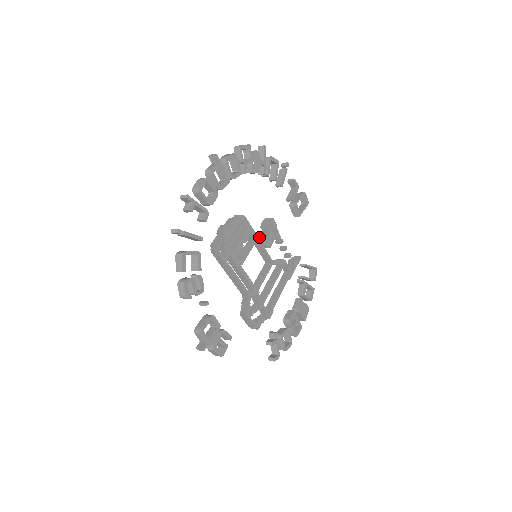
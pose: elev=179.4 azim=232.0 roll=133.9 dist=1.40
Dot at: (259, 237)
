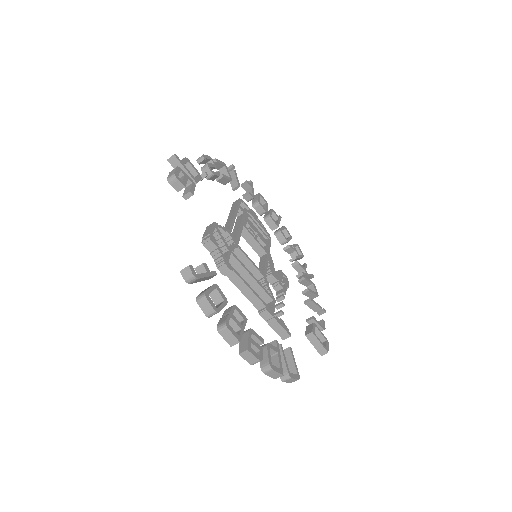
Dot at: (270, 257)
